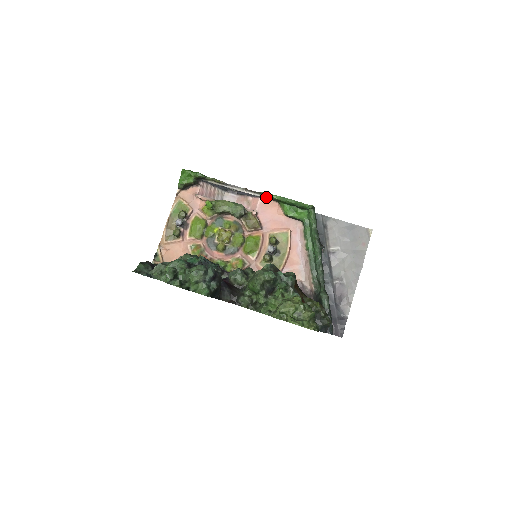
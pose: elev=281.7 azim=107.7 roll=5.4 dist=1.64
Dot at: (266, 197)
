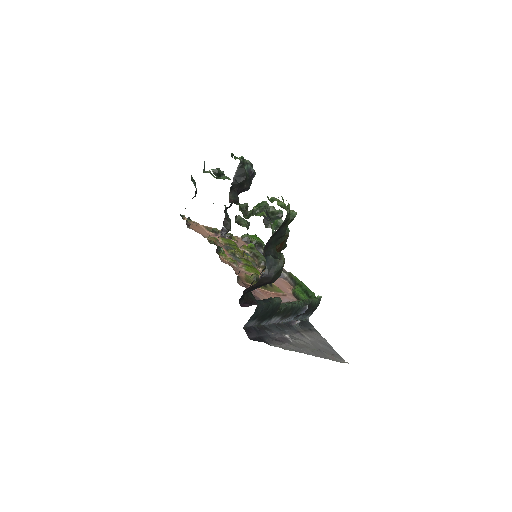
Dot at: (289, 280)
